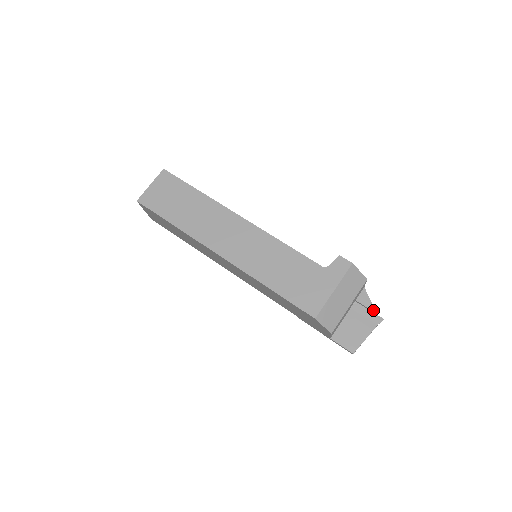
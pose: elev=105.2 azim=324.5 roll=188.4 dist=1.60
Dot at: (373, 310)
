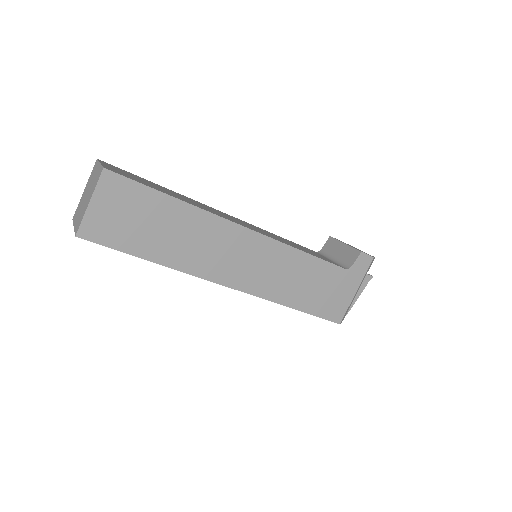
Dot at: occluded
